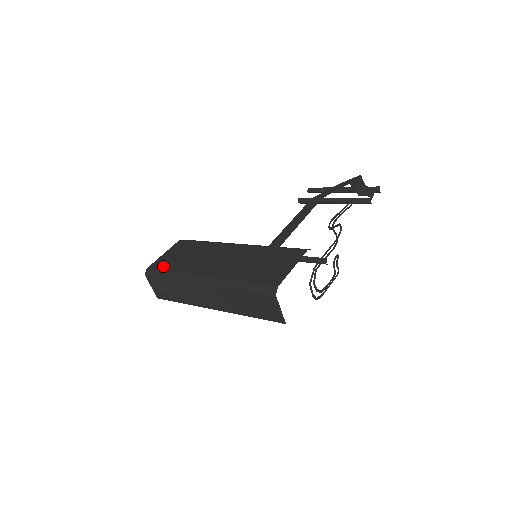
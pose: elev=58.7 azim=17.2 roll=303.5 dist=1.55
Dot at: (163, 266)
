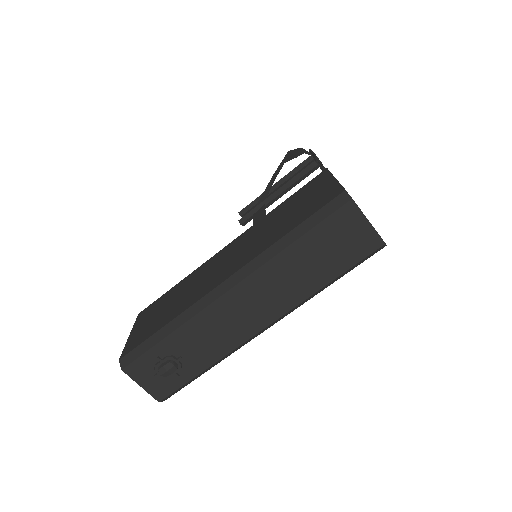
Dot at: (144, 336)
